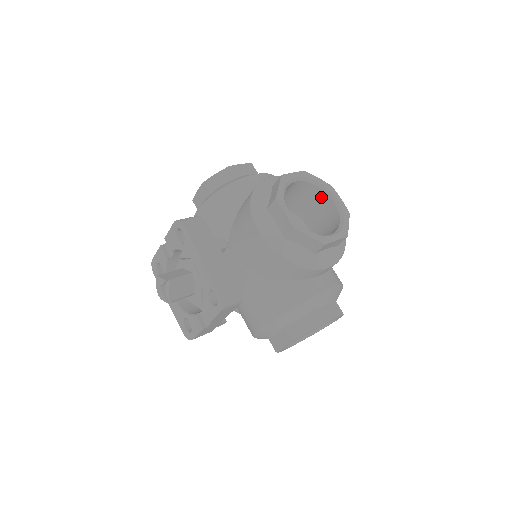
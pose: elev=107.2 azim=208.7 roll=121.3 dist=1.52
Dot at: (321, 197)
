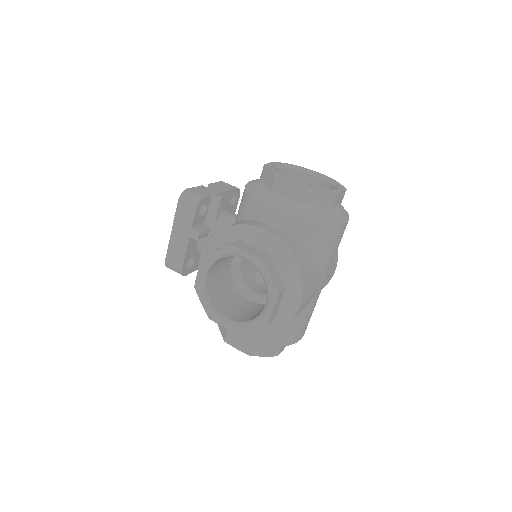
Dot at: occluded
